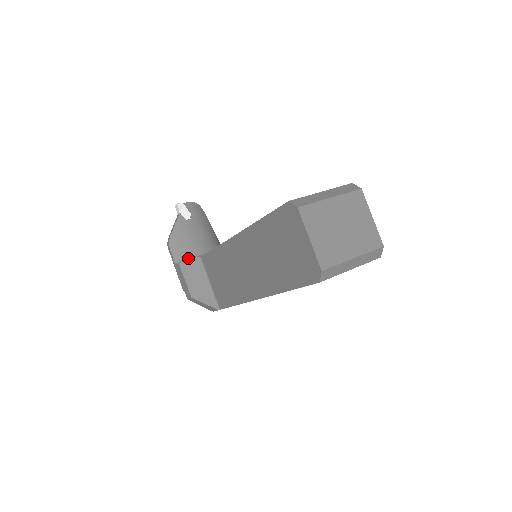
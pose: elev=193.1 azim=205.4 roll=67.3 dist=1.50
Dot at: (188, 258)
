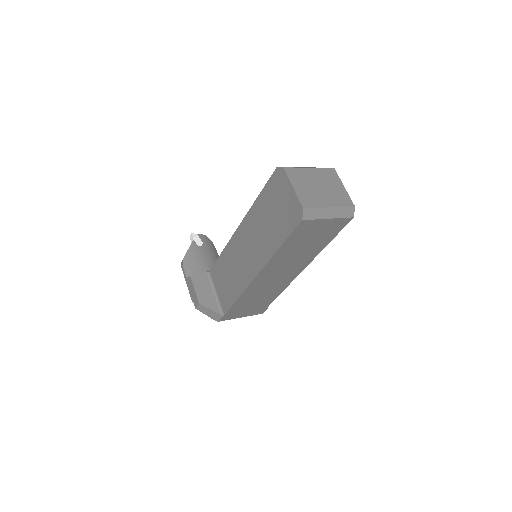
Dot at: occluded
